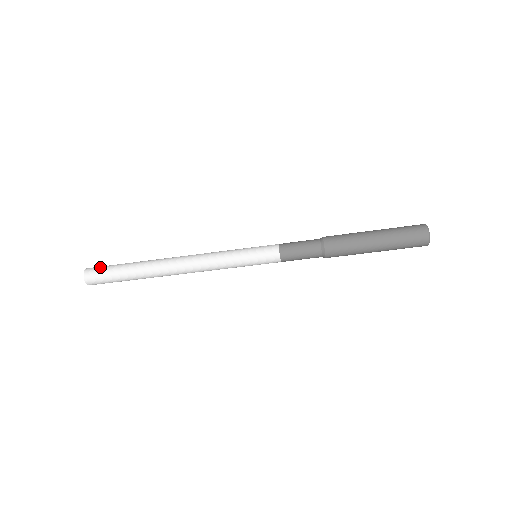
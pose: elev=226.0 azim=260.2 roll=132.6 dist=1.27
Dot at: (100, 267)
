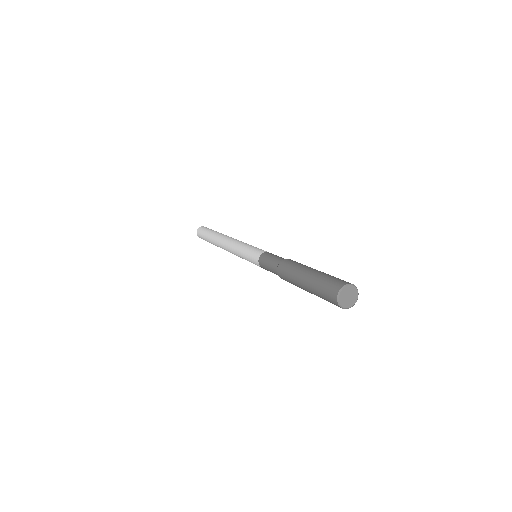
Dot at: (202, 229)
